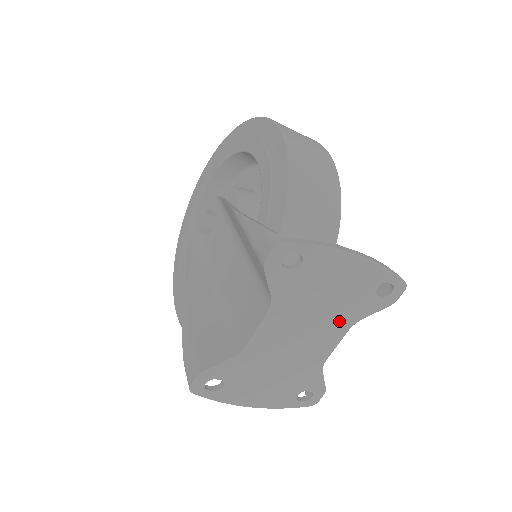
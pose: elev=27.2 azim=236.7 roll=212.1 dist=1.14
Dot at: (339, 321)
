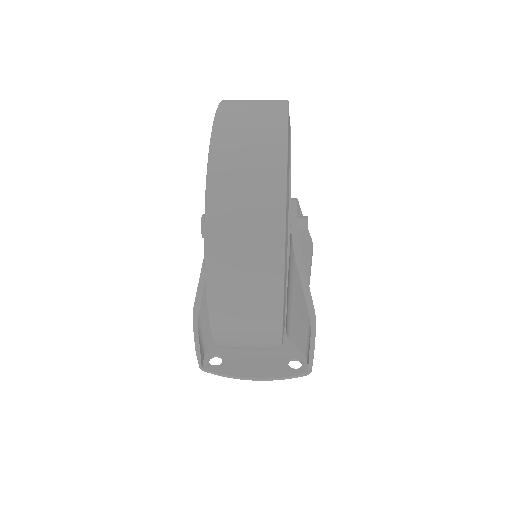
Dot at: occluded
